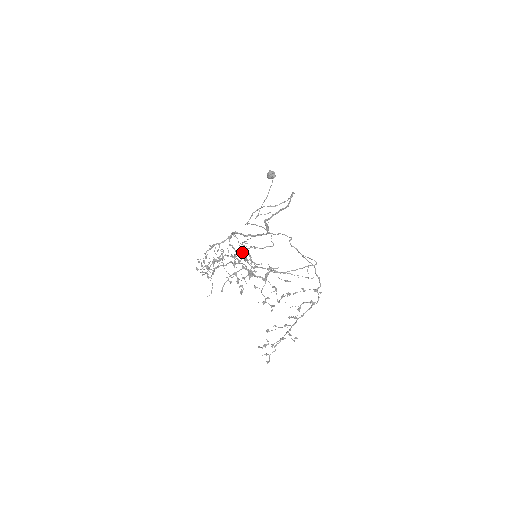
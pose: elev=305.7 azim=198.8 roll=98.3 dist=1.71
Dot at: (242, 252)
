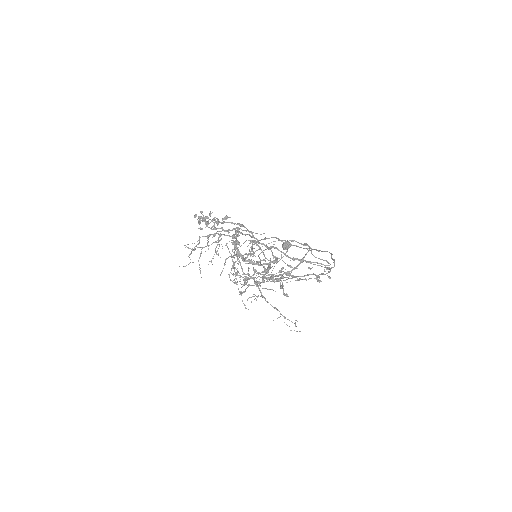
Dot at: occluded
